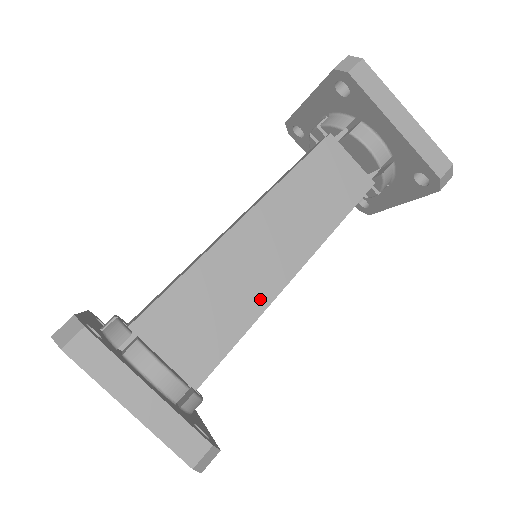
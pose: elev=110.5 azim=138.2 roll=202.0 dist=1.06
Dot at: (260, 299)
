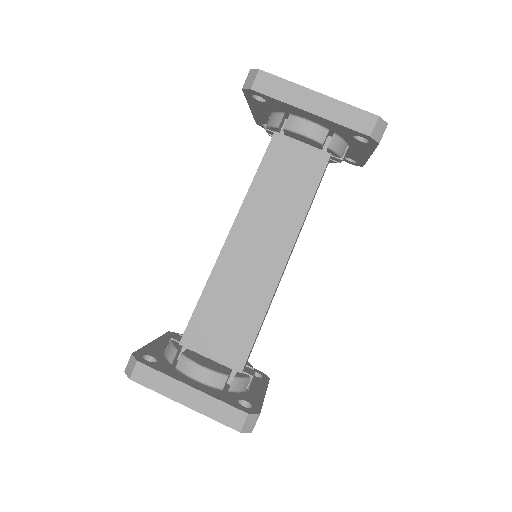
Dot at: (265, 291)
